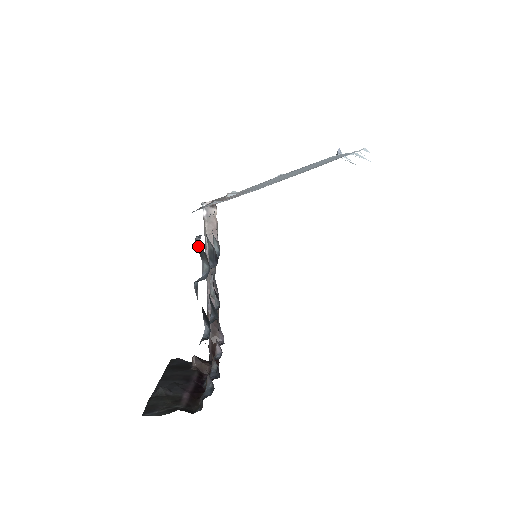
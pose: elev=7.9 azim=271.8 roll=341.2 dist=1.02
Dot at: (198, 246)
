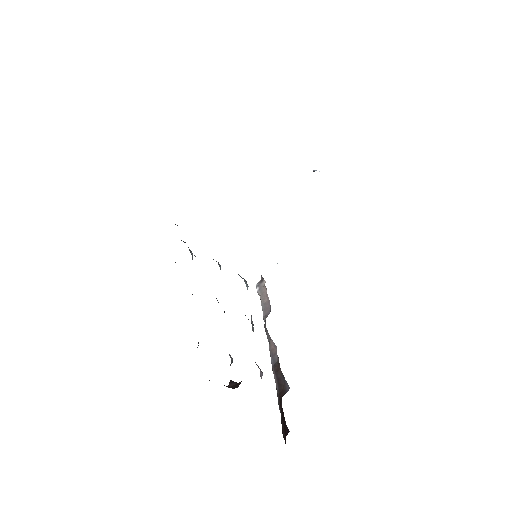
Dot at: occluded
